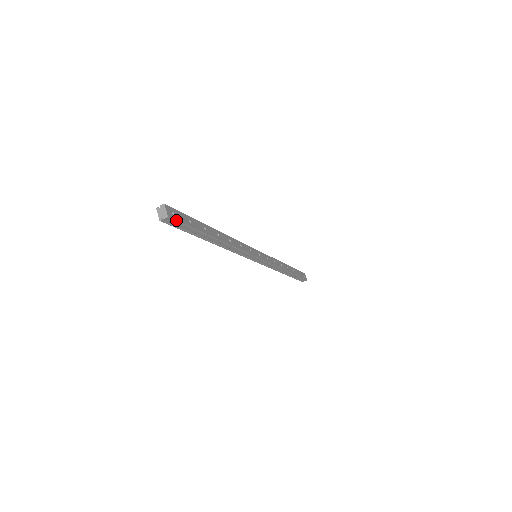
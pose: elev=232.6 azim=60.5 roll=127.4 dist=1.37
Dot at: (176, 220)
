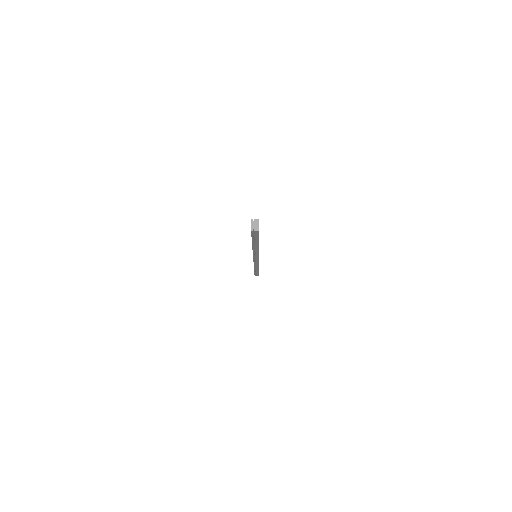
Dot at: occluded
